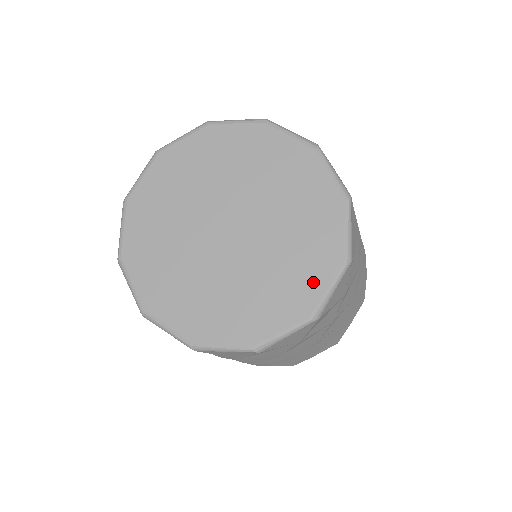
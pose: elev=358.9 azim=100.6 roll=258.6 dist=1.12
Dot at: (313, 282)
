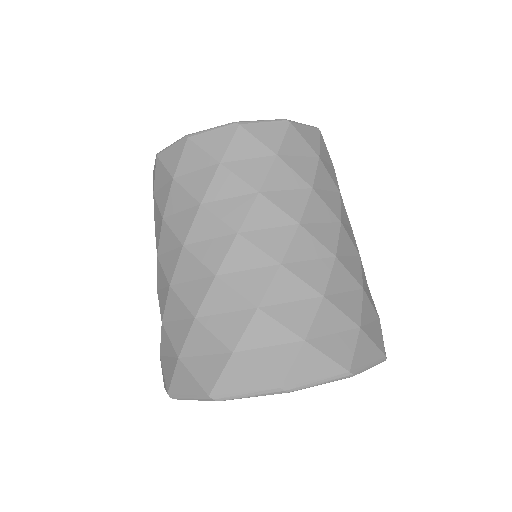
Dot at: occluded
